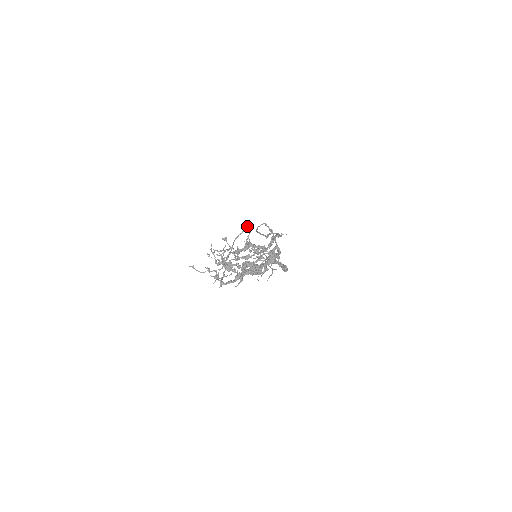
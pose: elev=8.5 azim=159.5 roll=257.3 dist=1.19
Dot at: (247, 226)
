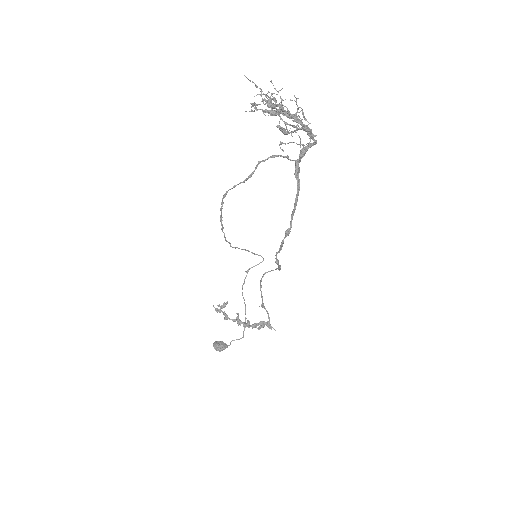
Dot at: occluded
